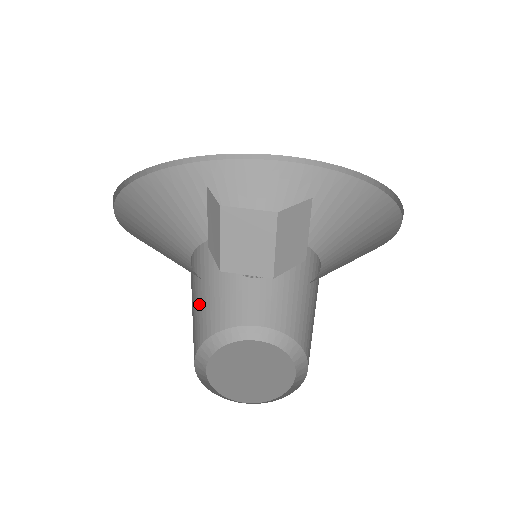
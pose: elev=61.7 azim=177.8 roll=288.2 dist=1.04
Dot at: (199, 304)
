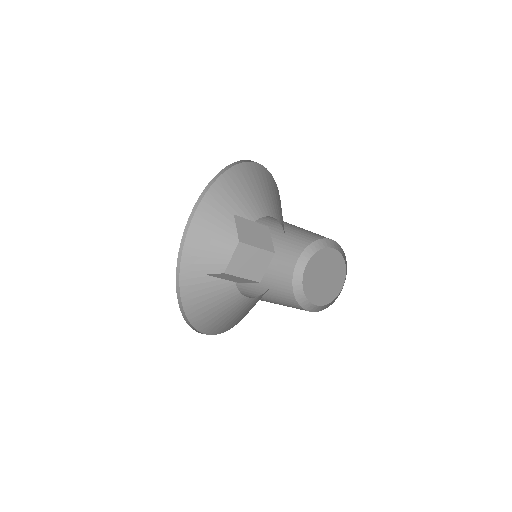
Dot at: (272, 297)
